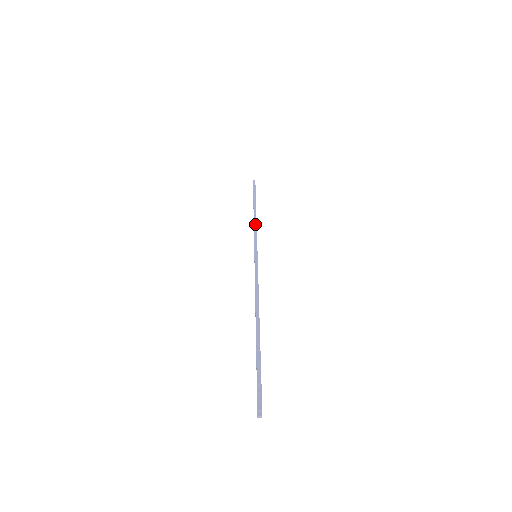
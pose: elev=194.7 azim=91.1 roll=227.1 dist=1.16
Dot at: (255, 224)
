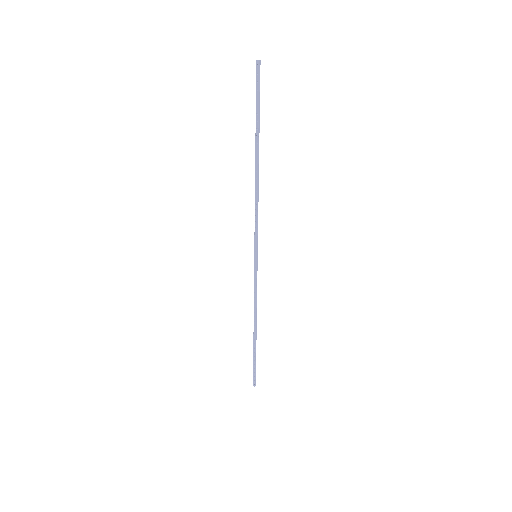
Dot at: (256, 200)
